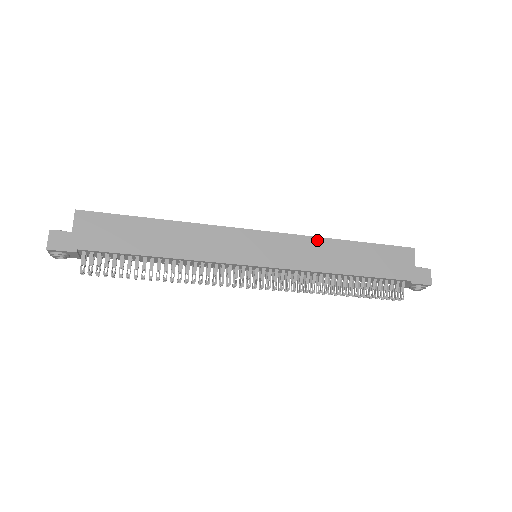
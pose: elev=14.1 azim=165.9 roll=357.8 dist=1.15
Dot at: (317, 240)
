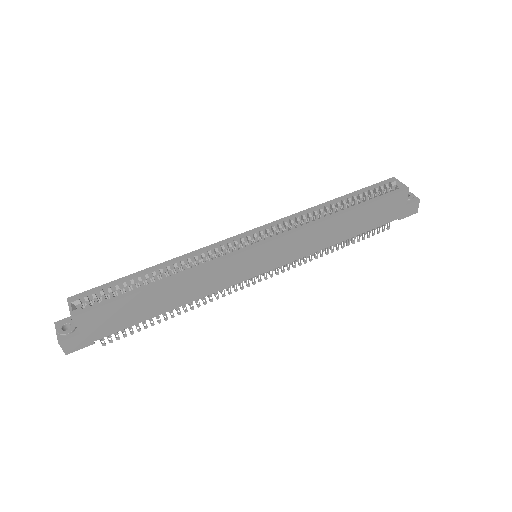
Dot at: (316, 227)
